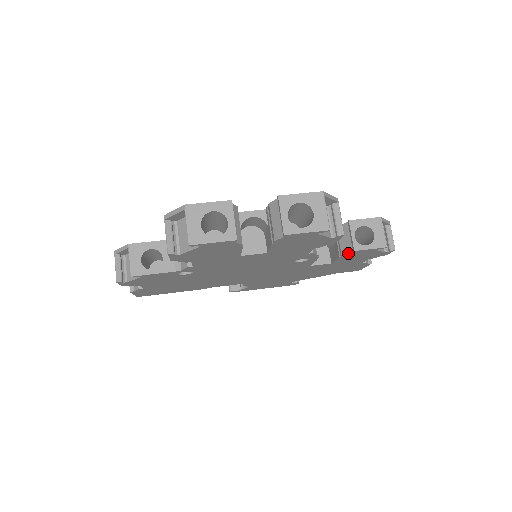
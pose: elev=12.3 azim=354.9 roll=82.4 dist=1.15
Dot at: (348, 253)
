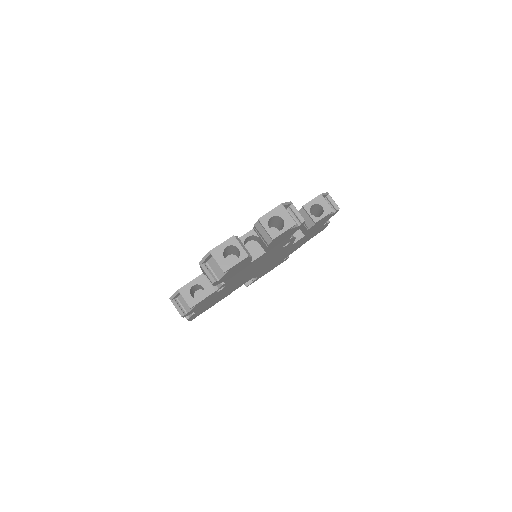
Dot at: (312, 226)
